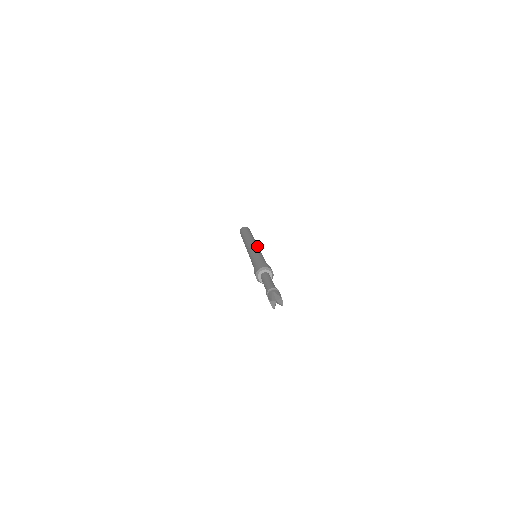
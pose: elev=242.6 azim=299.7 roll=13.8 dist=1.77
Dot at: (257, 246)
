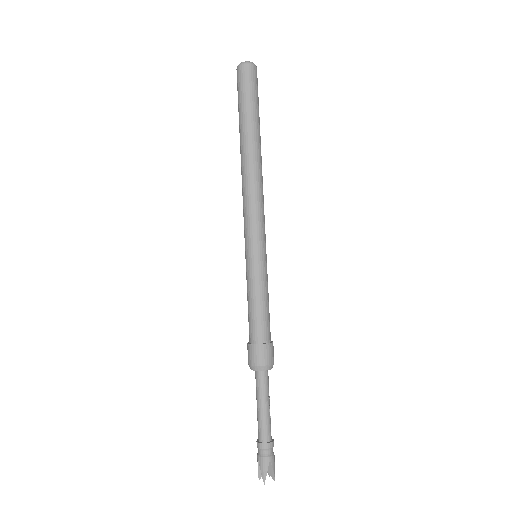
Dot at: (251, 224)
